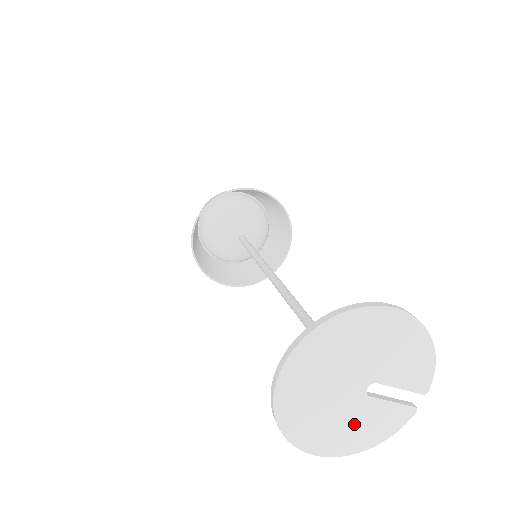
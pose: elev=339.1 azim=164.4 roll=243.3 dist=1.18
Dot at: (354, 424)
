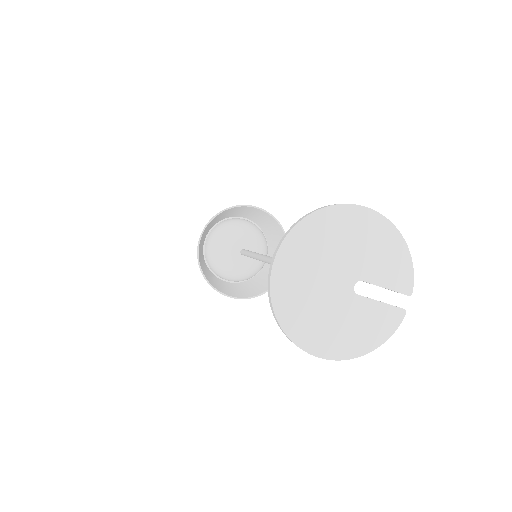
Dot at: (349, 324)
